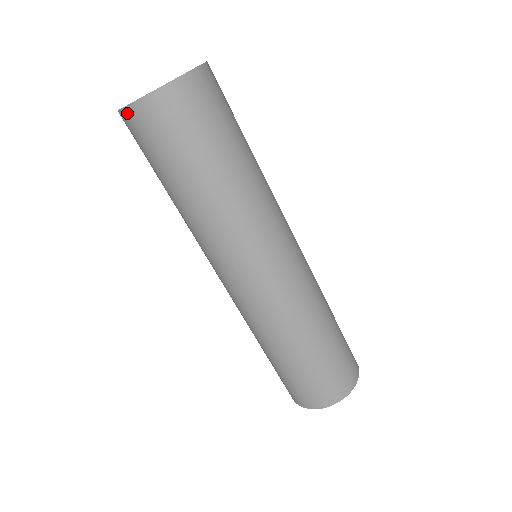
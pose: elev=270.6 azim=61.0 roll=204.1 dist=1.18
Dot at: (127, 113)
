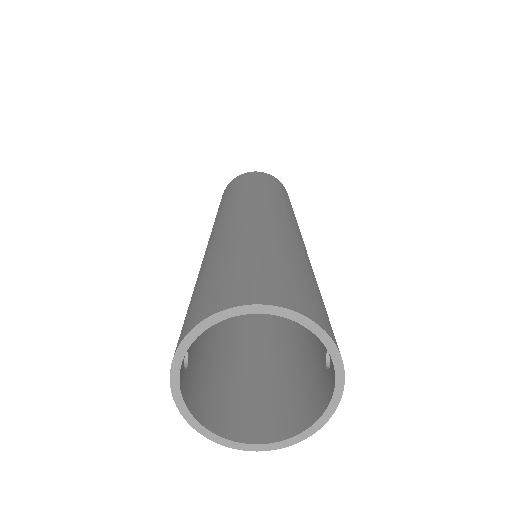
Dot at: (189, 417)
